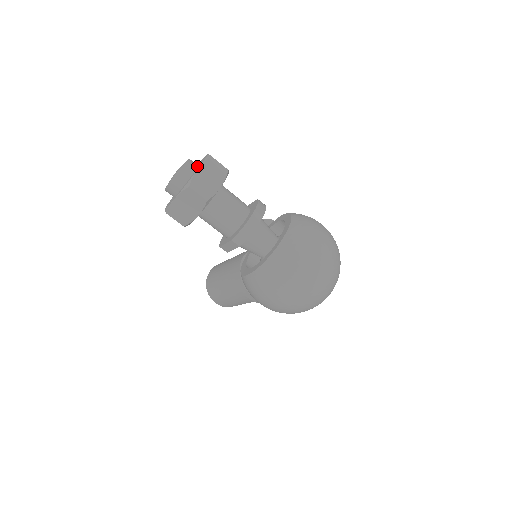
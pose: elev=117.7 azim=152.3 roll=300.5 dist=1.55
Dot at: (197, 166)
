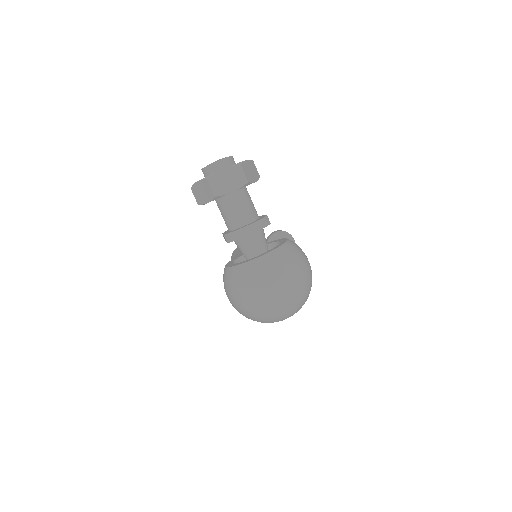
Dot at: occluded
